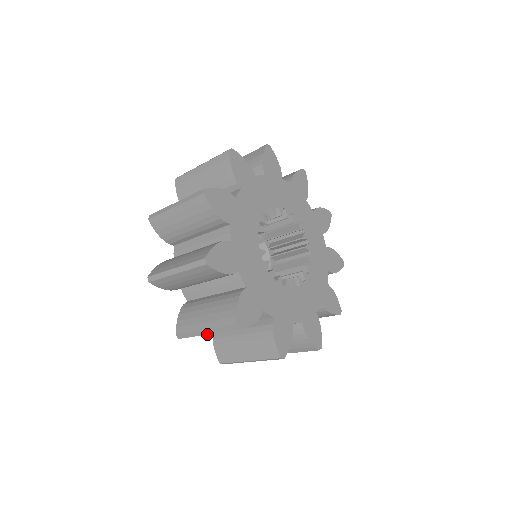
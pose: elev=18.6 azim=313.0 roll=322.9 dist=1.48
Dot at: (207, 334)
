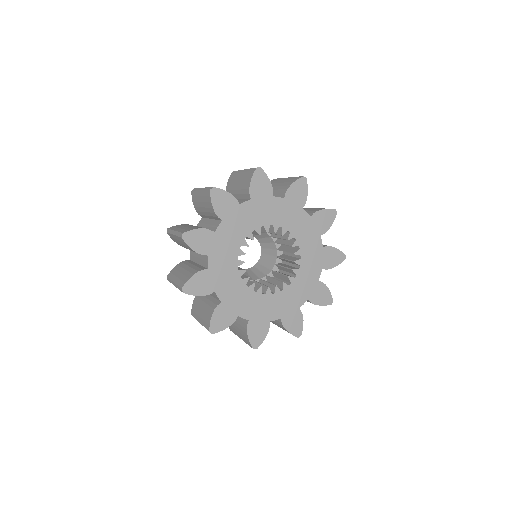
Dot at: (175, 286)
